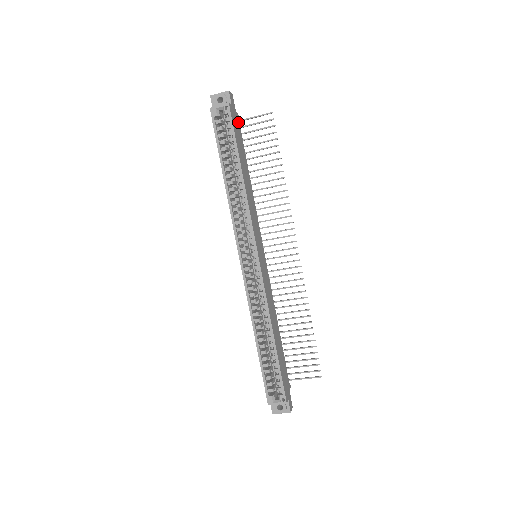
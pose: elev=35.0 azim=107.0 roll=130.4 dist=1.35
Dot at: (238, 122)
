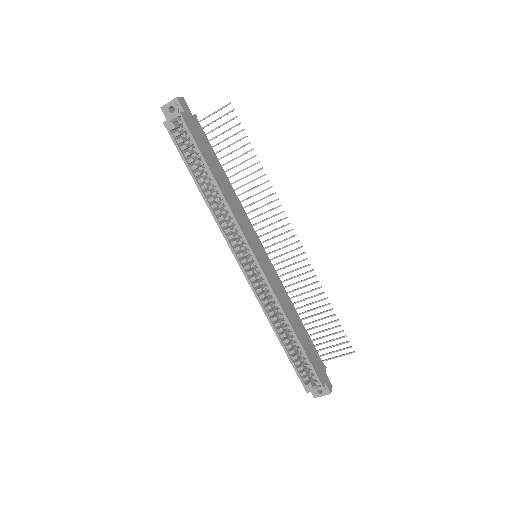
Dot at: (198, 125)
